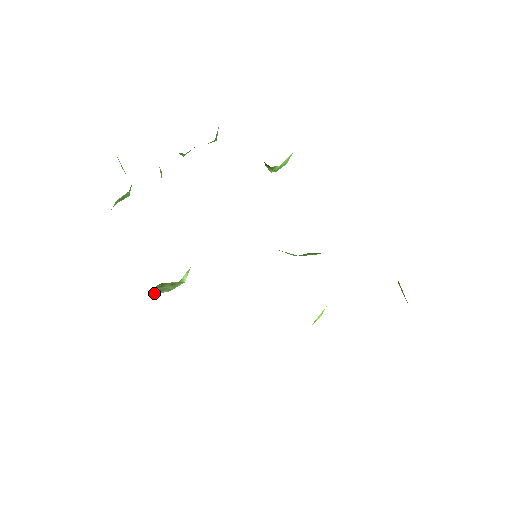
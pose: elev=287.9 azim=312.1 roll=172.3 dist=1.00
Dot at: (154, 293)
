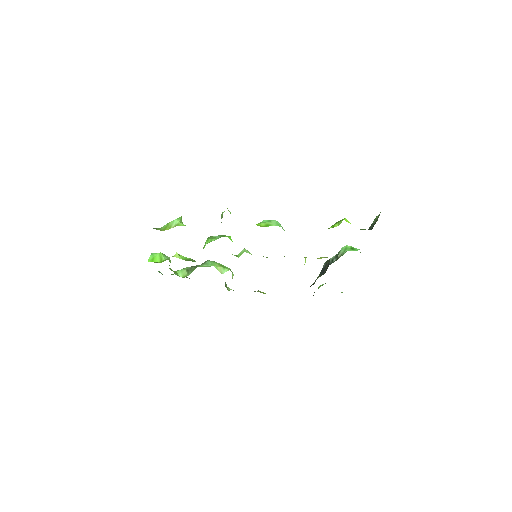
Dot at: occluded
